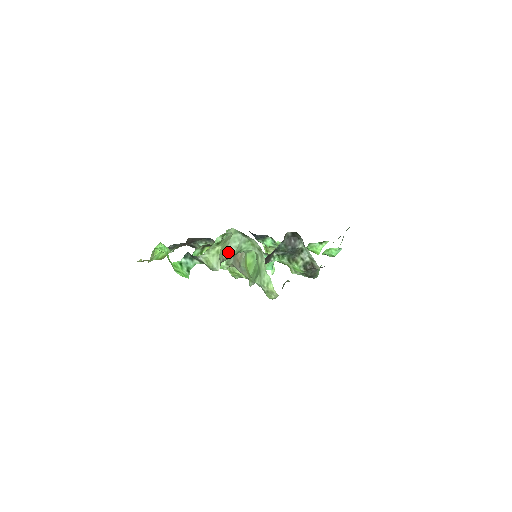
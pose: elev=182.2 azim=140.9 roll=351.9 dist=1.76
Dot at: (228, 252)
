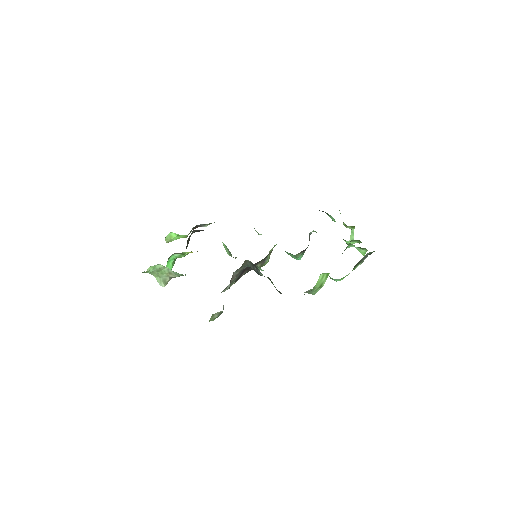
Dot at: (173, 274)
